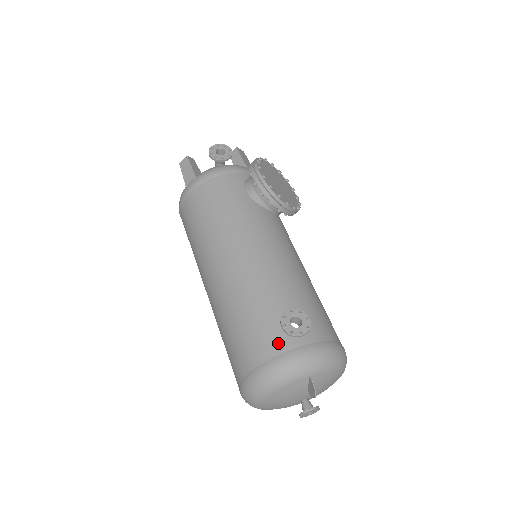
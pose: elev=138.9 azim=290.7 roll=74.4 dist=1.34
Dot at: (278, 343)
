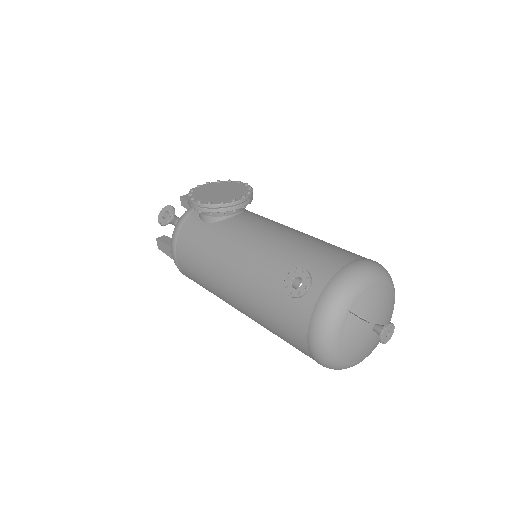
Dot at: (303, 309)
